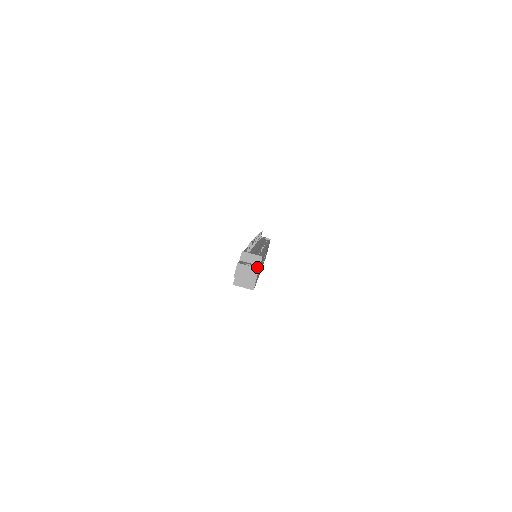
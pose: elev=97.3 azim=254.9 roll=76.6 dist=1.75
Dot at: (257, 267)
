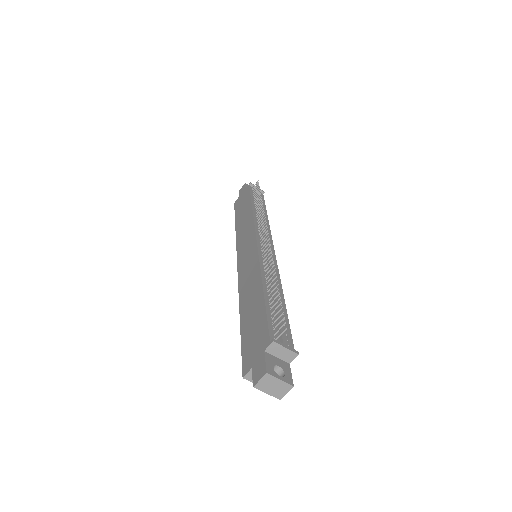
Dot at: (290, 379)
